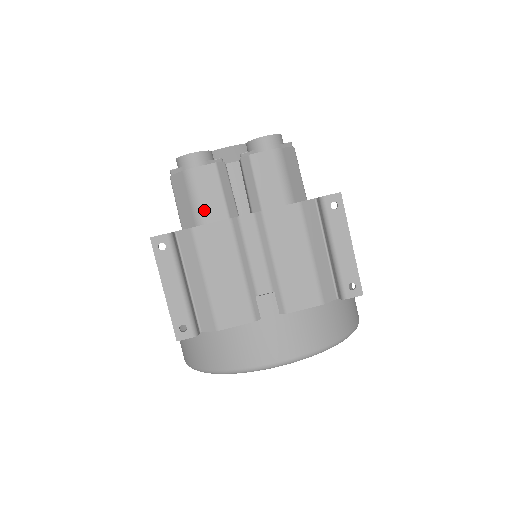
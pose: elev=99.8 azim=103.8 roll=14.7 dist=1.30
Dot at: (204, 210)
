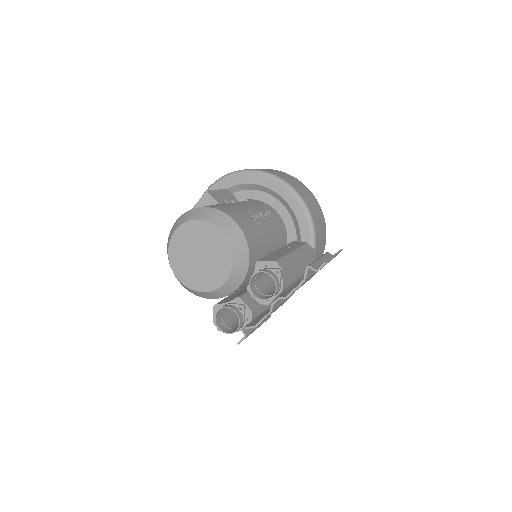
Dot at: occluded
